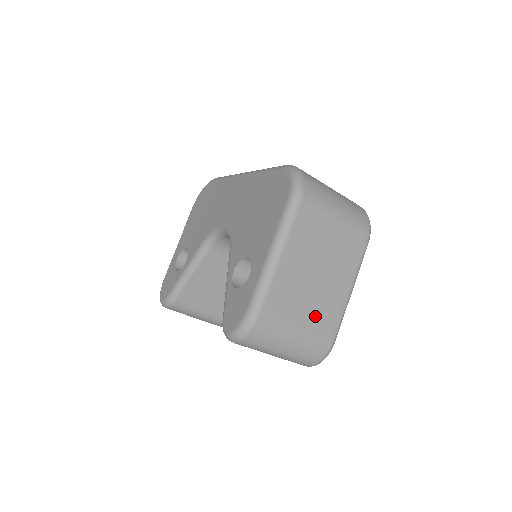
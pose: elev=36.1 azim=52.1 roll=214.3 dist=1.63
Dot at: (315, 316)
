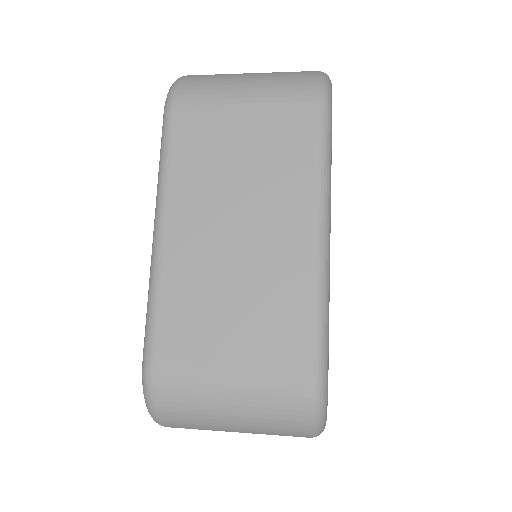
Dot at: occluded
